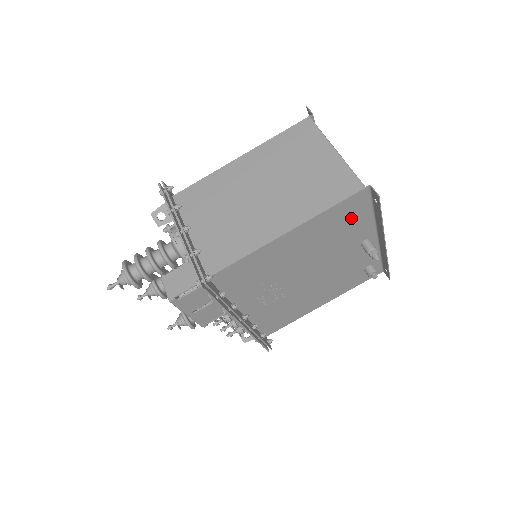
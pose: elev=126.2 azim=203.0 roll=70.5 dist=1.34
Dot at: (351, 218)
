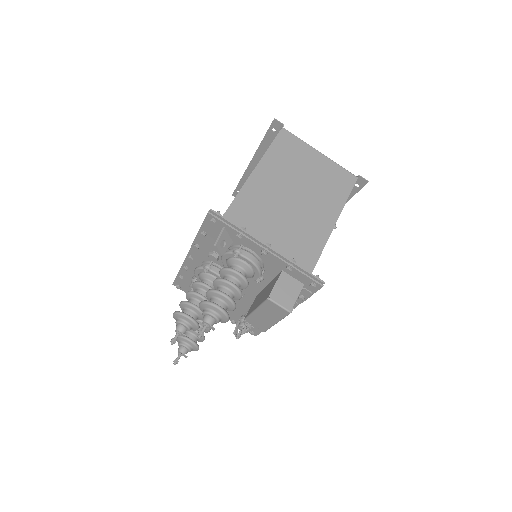
Dot at: occluded
